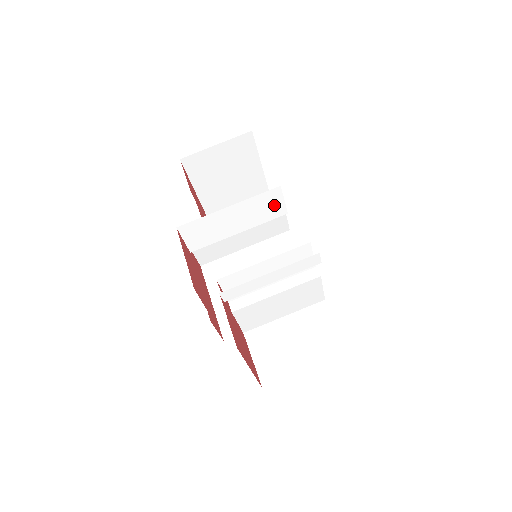
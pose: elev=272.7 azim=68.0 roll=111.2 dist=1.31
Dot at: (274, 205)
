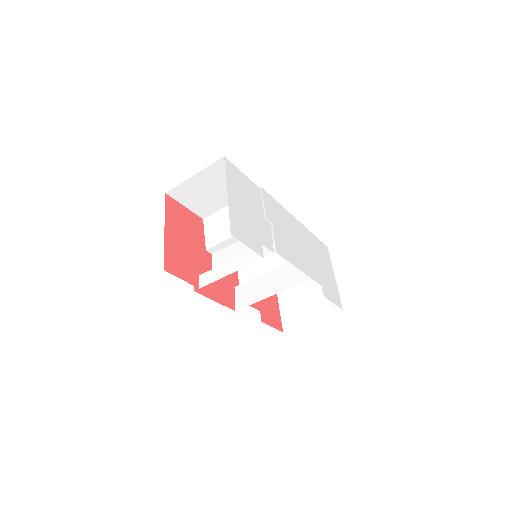
Dot at: occluded
